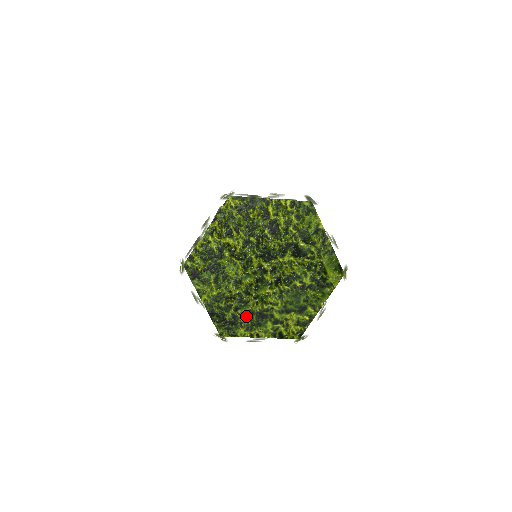
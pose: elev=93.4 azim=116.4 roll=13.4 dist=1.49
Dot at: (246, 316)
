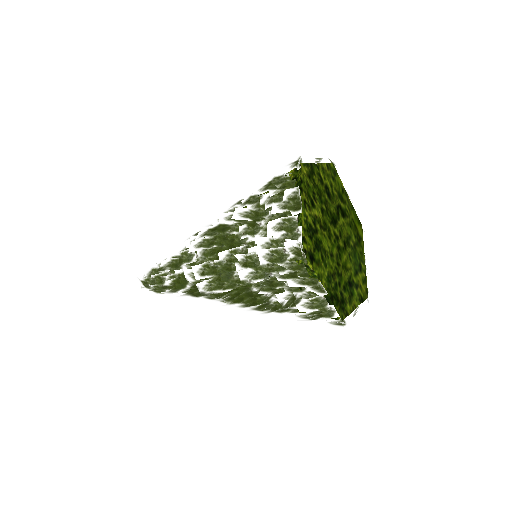
Dot at: (345, 290)
